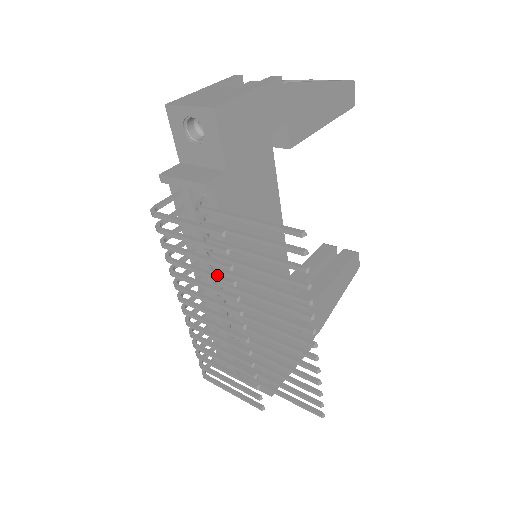
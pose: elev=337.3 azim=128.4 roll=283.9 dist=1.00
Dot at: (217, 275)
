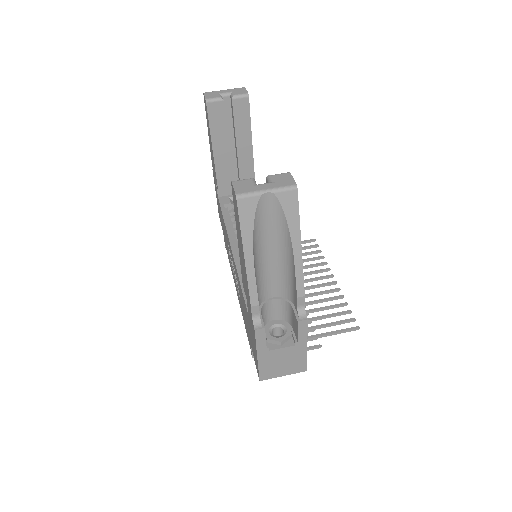
Dot at: occluded
